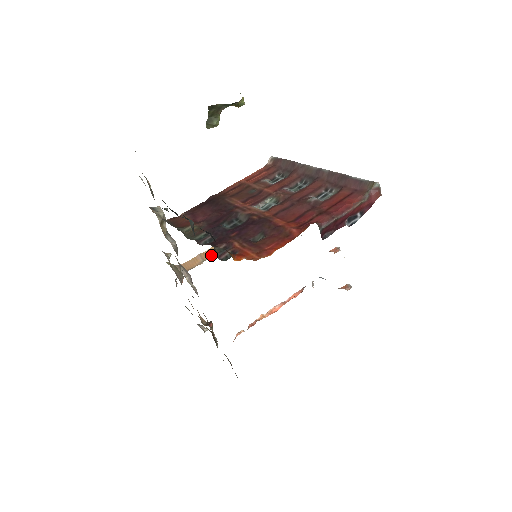
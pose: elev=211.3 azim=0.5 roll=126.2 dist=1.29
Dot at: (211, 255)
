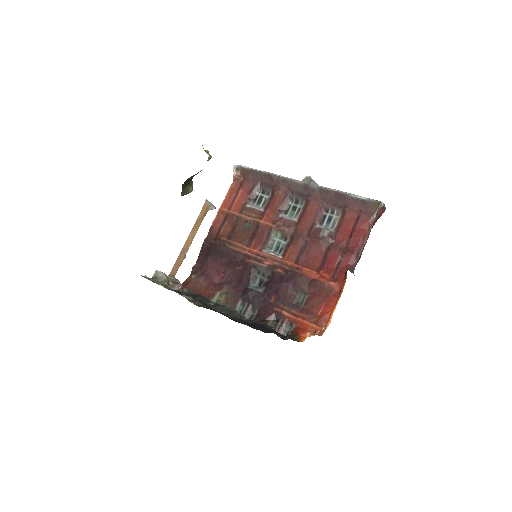
Dot at: (189, 245)
